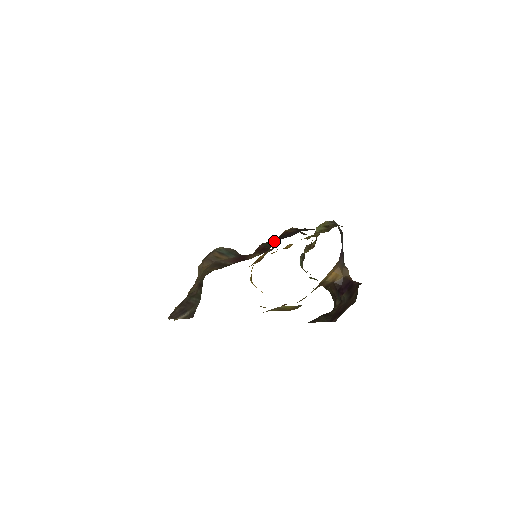
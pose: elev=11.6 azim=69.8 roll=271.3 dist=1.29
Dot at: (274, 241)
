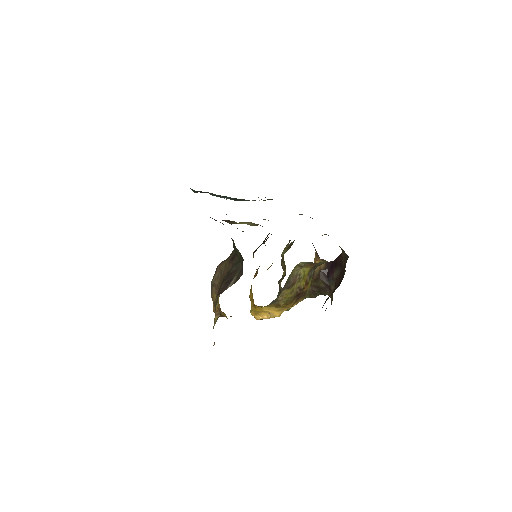
Dot at: (264, 240)
